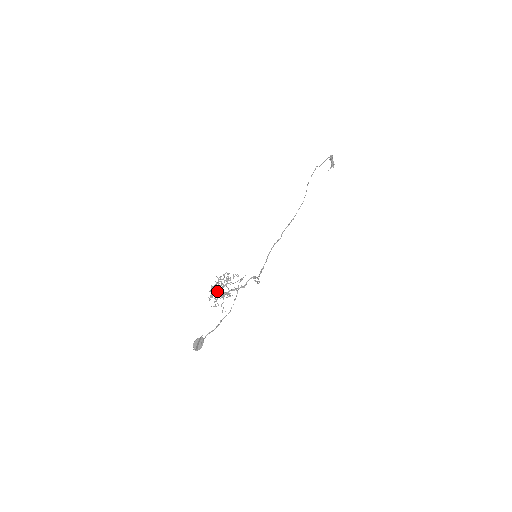
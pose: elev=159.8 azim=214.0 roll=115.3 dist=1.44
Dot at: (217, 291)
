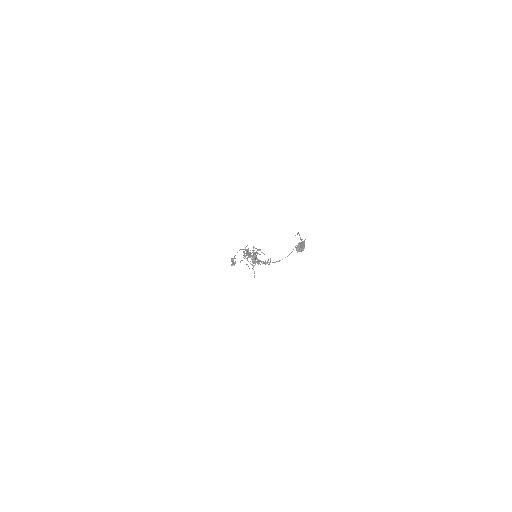
Dot at: (254, 253)
